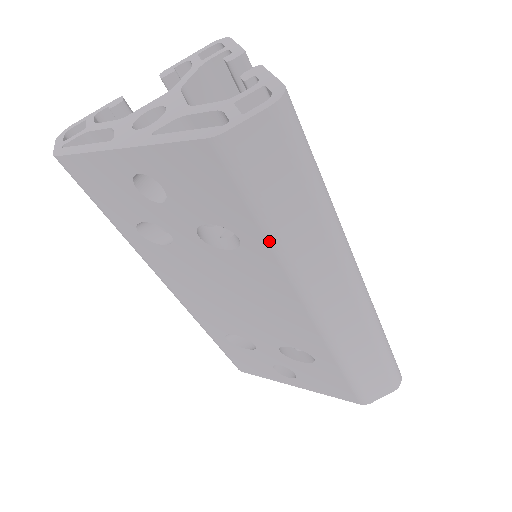
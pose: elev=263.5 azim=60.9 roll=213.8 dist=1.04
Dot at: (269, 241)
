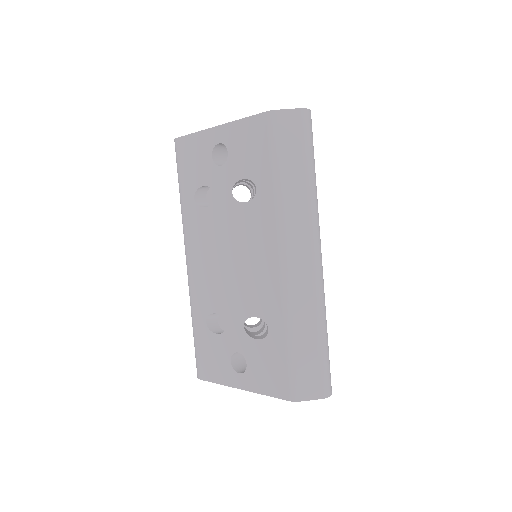
Dot at: (274, 187)
